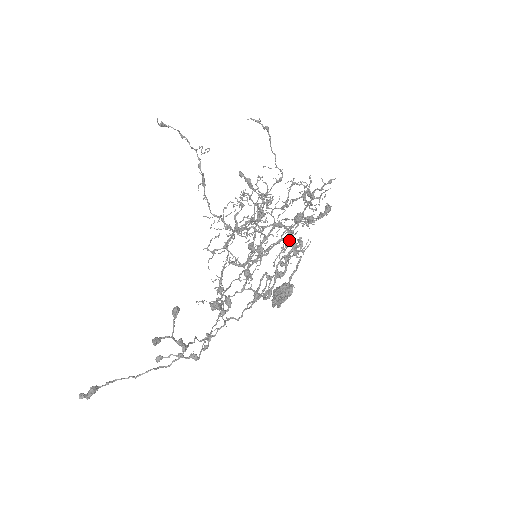
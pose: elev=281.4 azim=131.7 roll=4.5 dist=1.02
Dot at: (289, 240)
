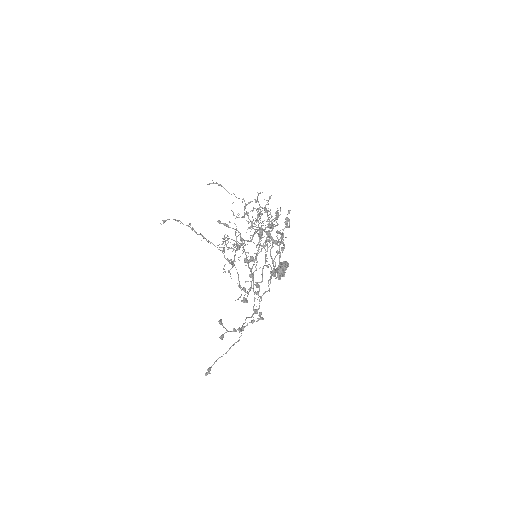
Dot at: (269, 238)
